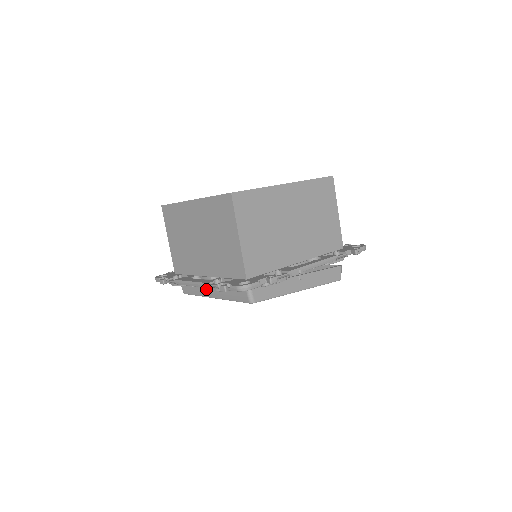
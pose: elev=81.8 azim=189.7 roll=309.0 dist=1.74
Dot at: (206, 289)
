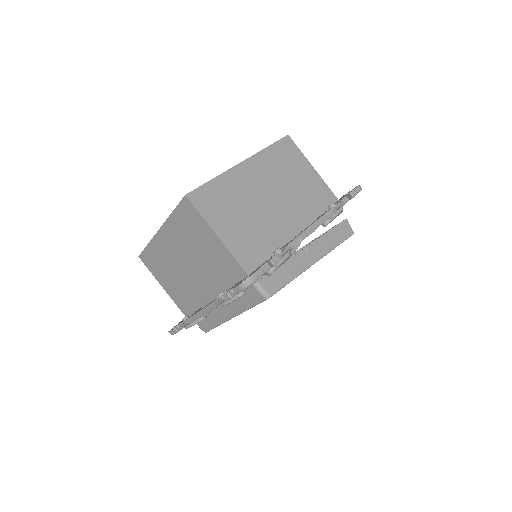
Dot at: (220, 313)
